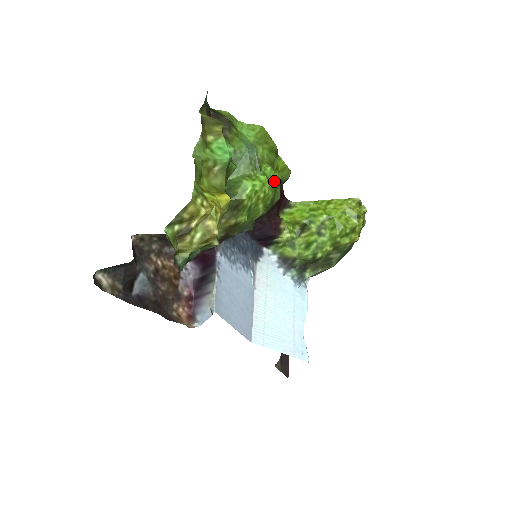
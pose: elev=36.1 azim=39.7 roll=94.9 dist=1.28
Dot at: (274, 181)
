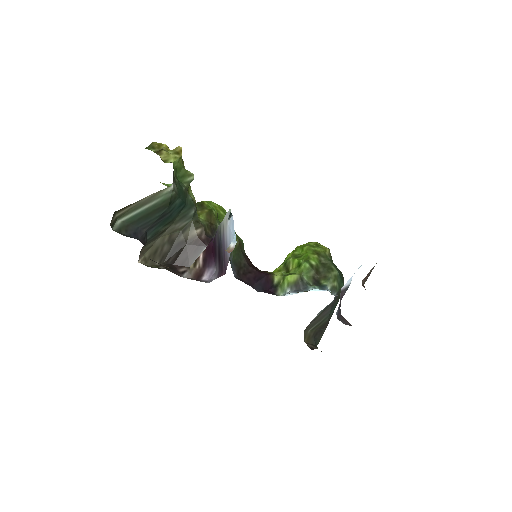
Dot at: occluded
